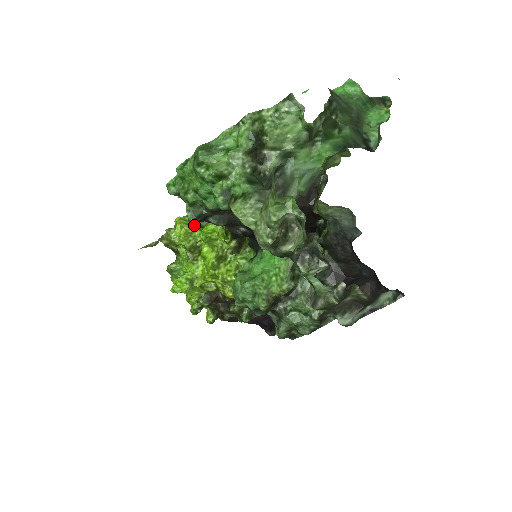
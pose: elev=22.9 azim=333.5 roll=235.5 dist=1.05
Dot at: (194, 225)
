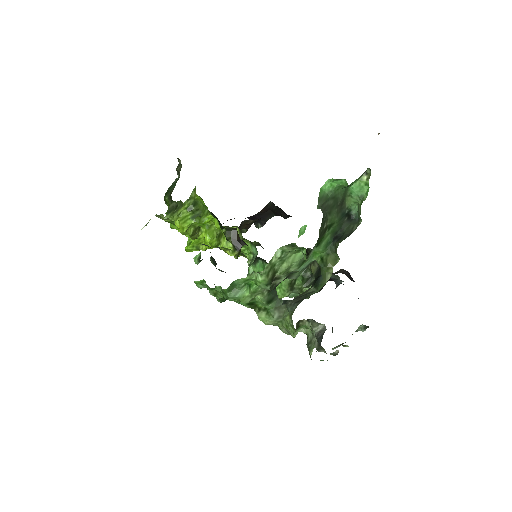
Dot at: (190, 217)
